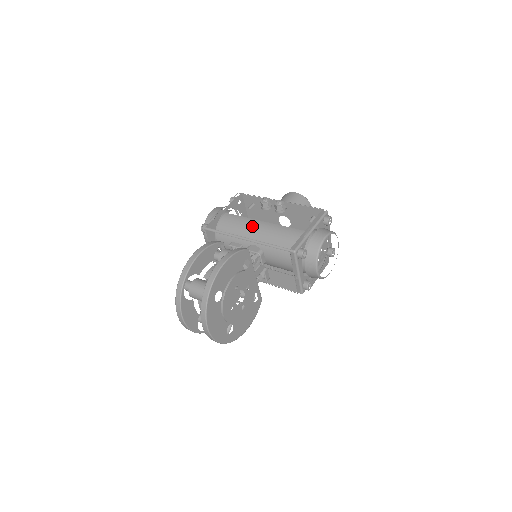
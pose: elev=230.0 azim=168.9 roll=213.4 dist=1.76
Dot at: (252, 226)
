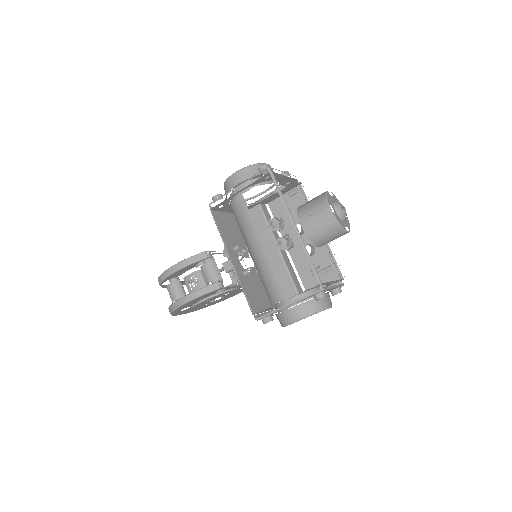
Dot at: (252, 240)
